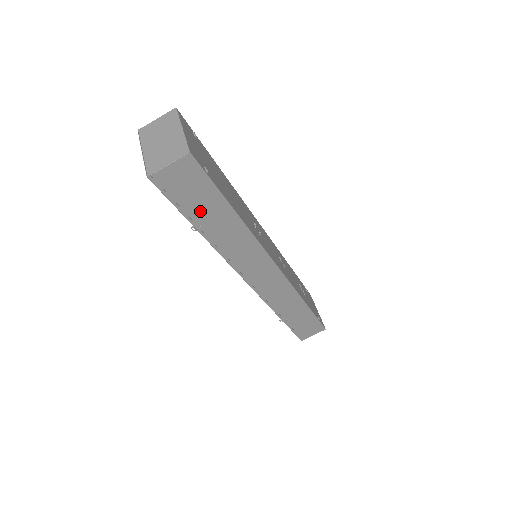
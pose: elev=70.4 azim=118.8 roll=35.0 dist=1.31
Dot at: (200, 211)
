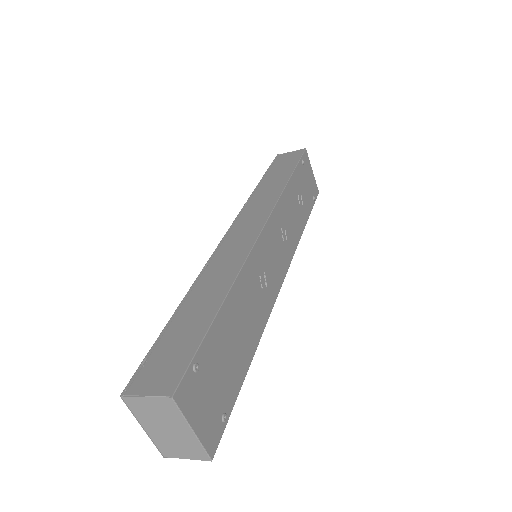
Dot at: occluded
